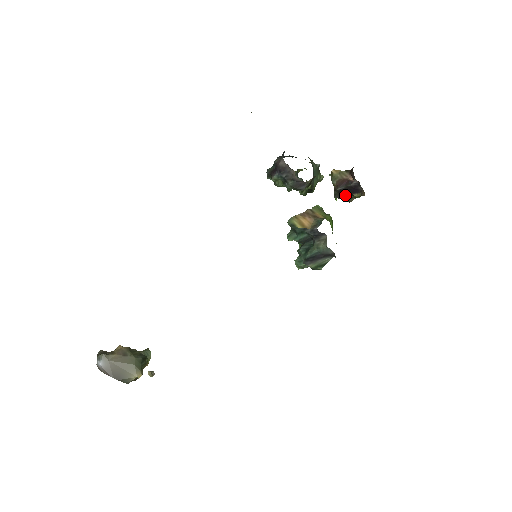
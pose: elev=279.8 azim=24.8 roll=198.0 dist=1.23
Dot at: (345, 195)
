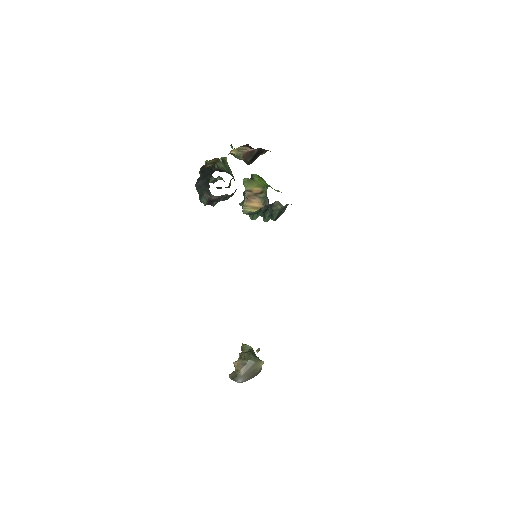
Dot at: (255, 159)
